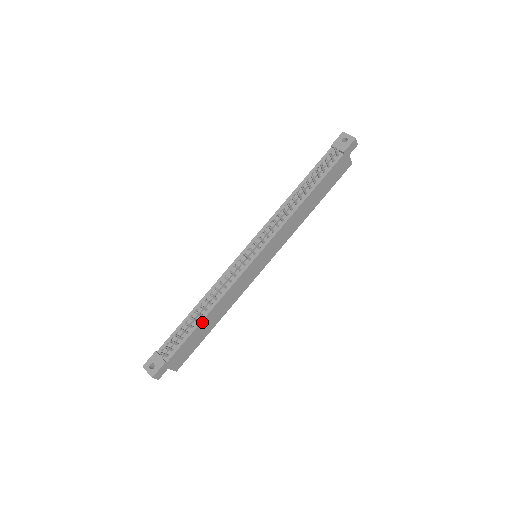
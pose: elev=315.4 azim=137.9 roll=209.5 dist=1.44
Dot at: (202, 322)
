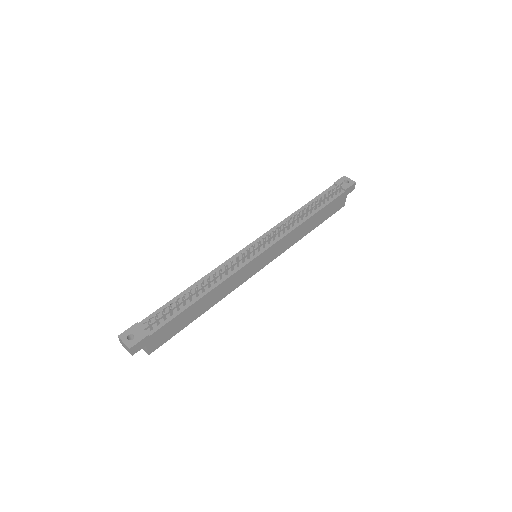
Dot at: (196, 302)
